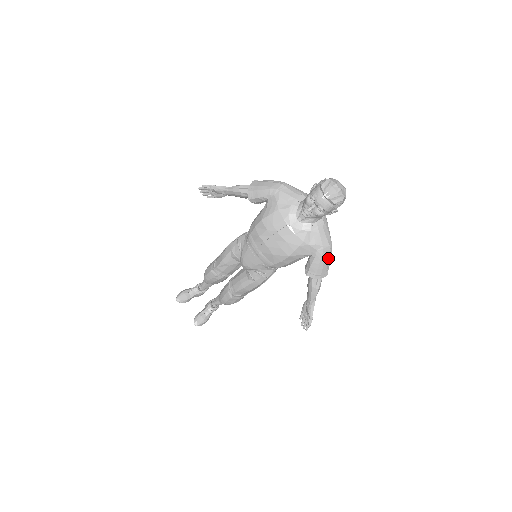
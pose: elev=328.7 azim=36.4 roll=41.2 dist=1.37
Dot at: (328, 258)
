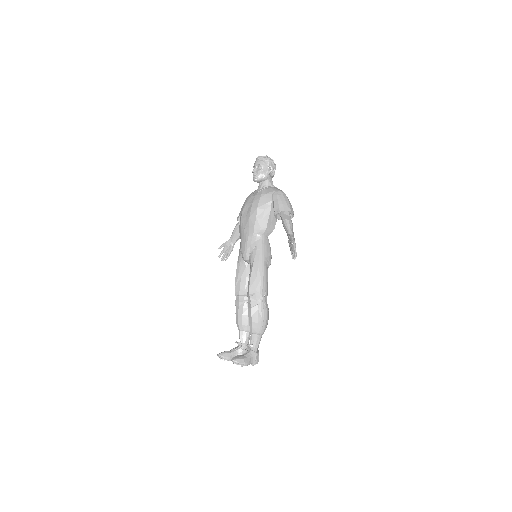
Dot at: (284, 198)
